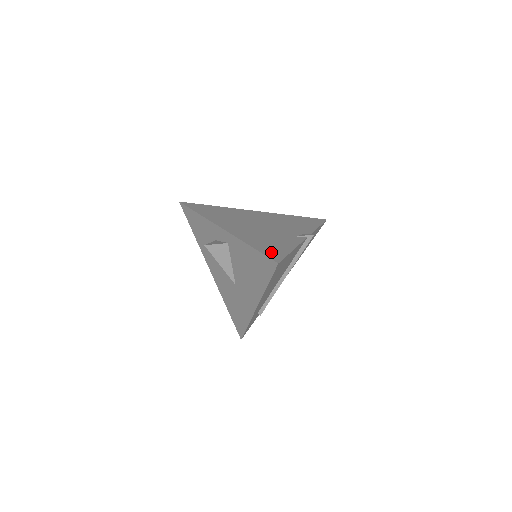
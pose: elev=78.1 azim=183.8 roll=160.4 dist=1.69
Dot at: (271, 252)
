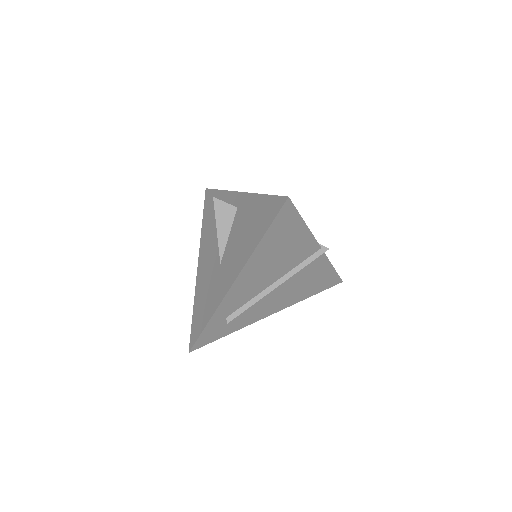
Dot at: occluded
